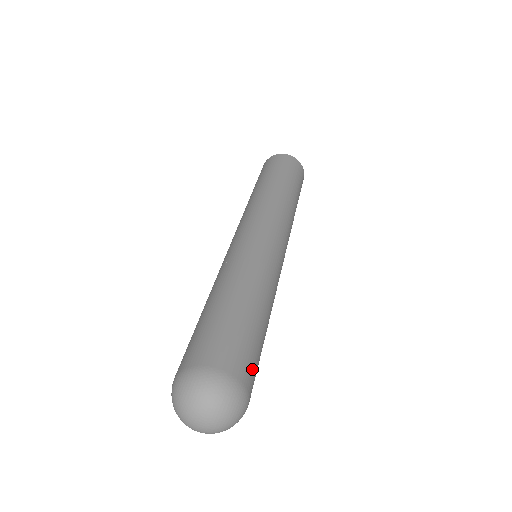
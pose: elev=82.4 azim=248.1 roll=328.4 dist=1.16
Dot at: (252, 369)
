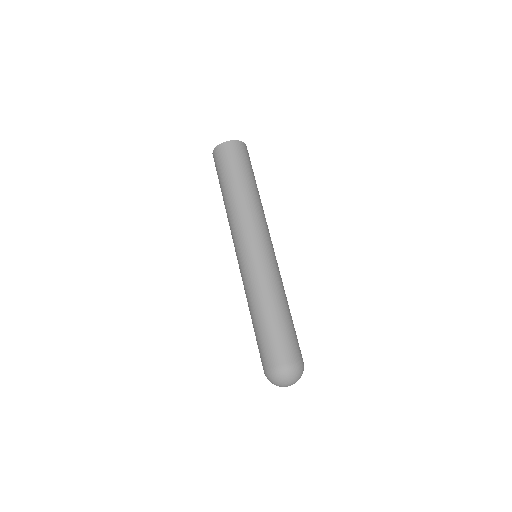
Dot at: (295, 348)
